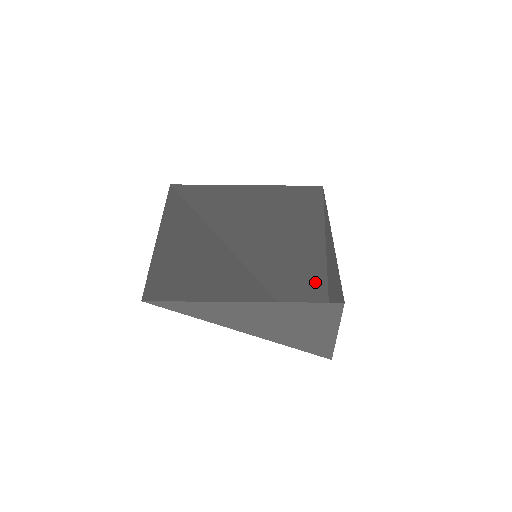
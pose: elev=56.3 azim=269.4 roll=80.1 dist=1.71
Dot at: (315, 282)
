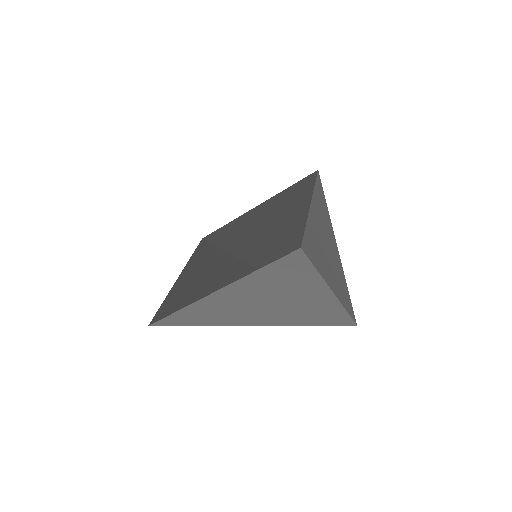
Dot at: (281, 245)
